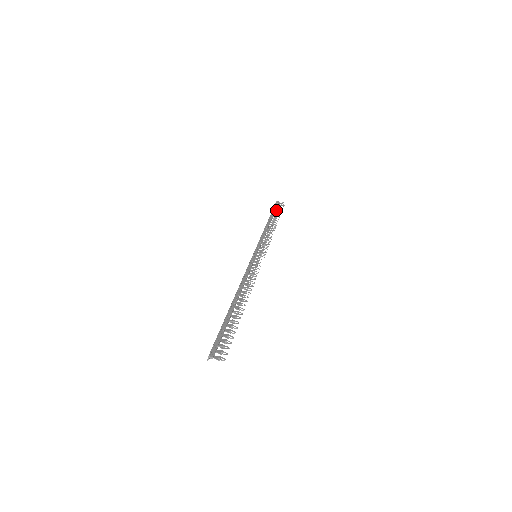
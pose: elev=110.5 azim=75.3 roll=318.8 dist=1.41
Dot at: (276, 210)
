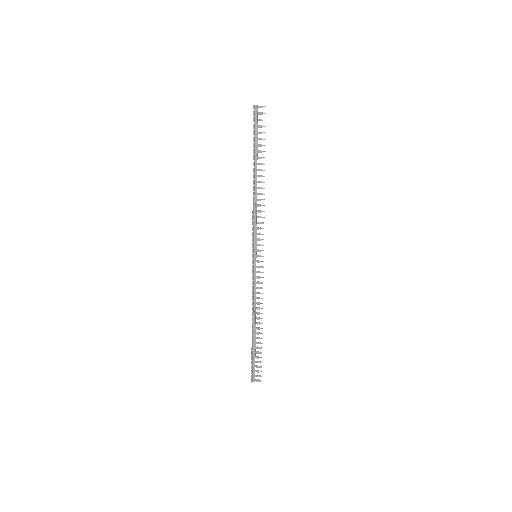
Dot at: (256, 357)
